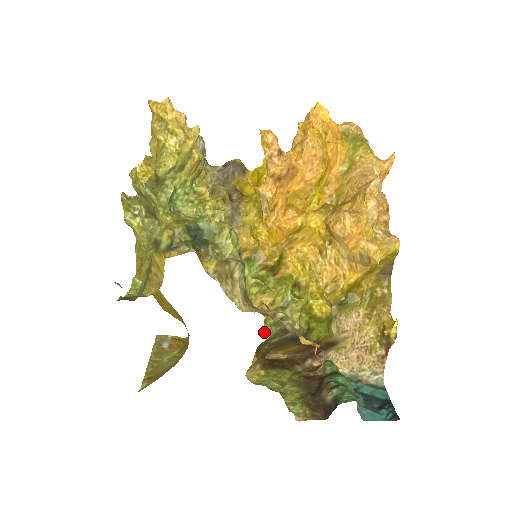
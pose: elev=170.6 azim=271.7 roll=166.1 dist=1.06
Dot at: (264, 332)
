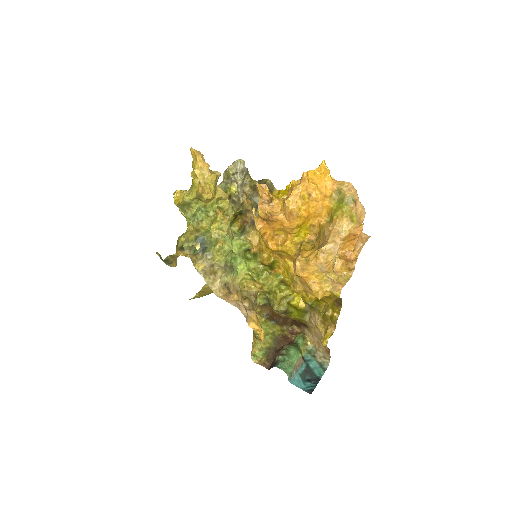
Dot at: (257, 301)
